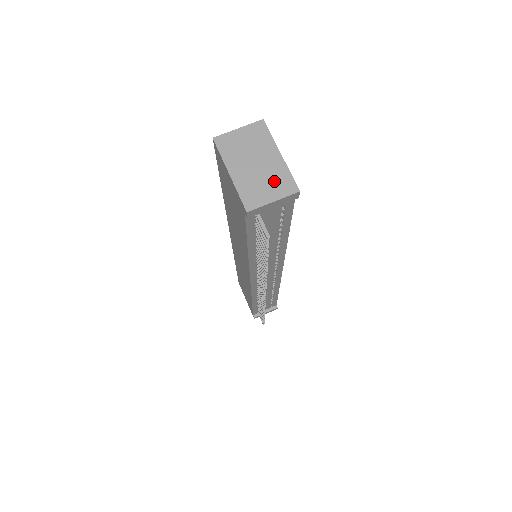
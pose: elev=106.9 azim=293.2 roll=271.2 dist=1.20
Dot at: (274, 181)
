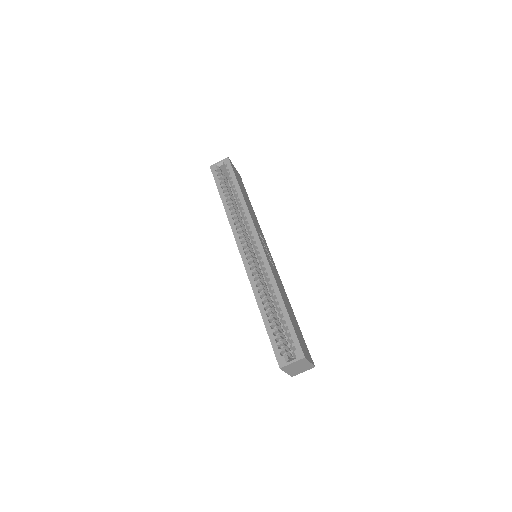
Dot at: (305, 369)
